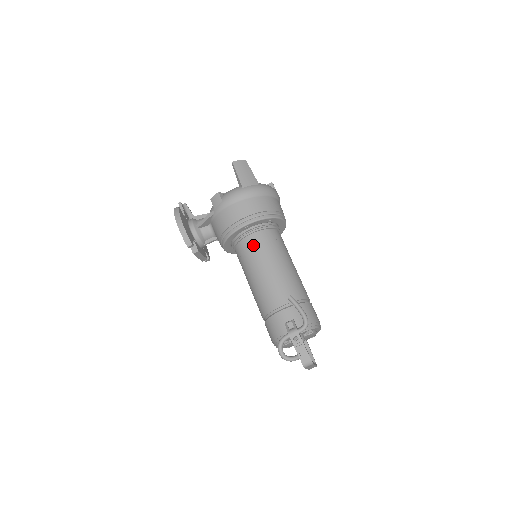
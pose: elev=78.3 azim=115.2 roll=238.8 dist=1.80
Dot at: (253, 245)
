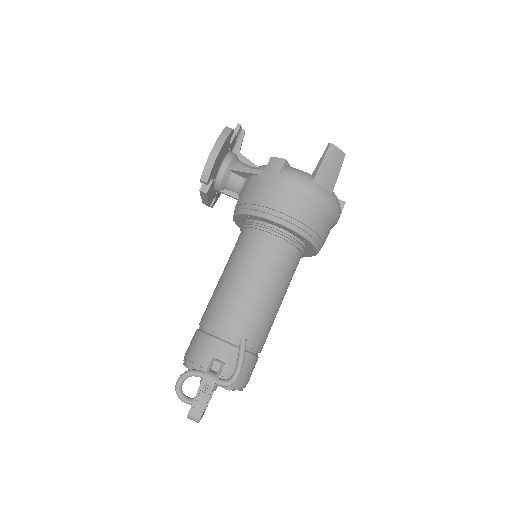
Dot at: (263, 247)
